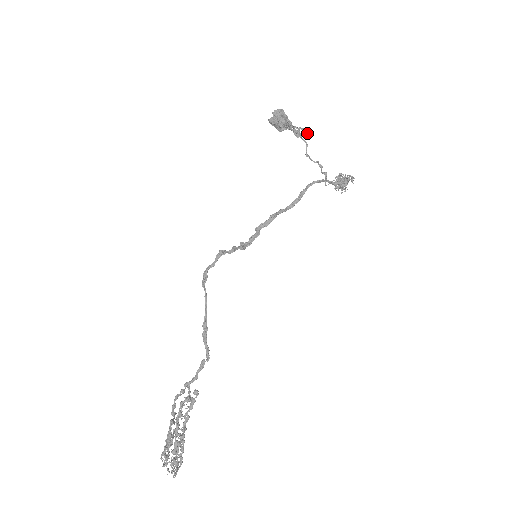
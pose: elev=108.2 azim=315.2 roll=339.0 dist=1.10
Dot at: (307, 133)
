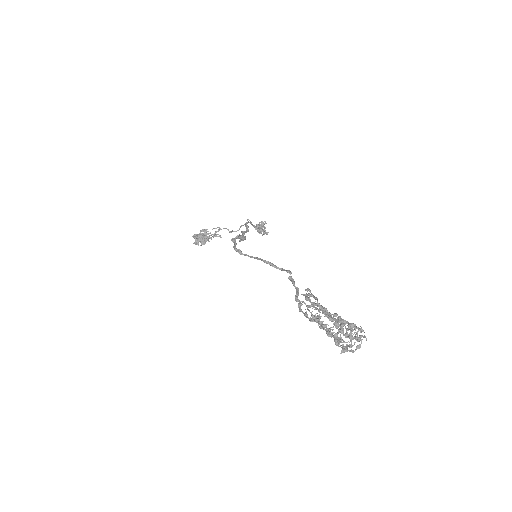
Dot at: (220, 236)
